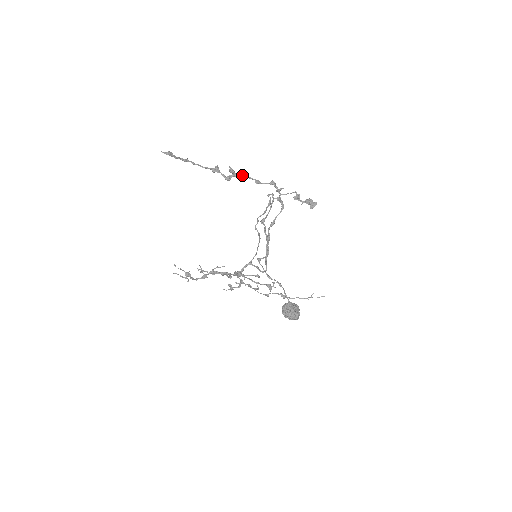
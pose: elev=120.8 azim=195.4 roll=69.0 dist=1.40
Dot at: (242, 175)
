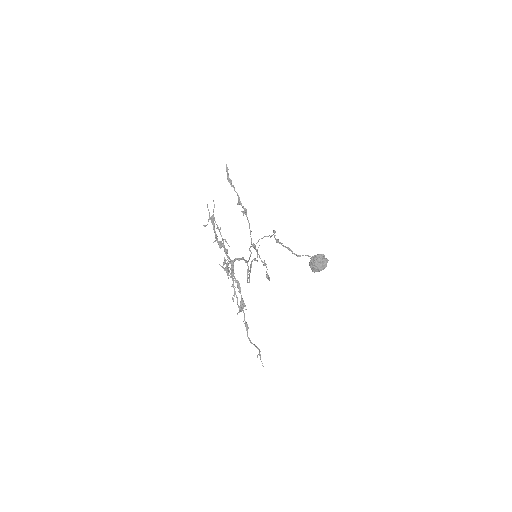
Dot at: (248, 220)
